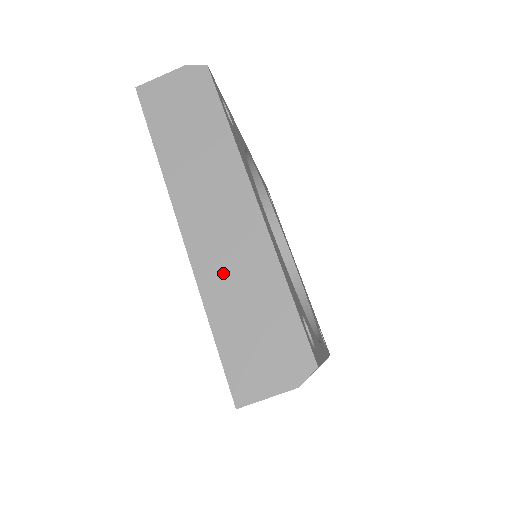
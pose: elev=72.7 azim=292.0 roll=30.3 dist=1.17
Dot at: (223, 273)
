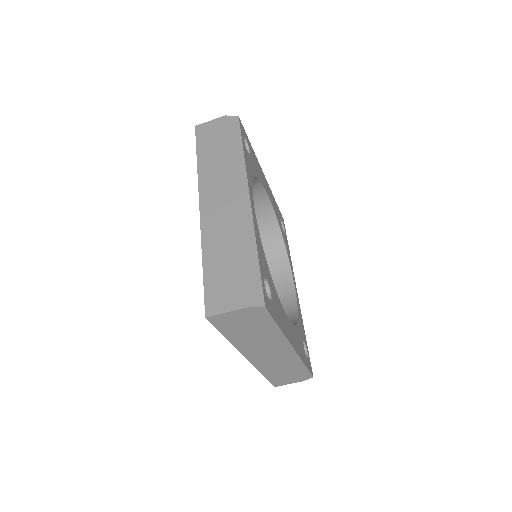
Dot at: (271, 366)
